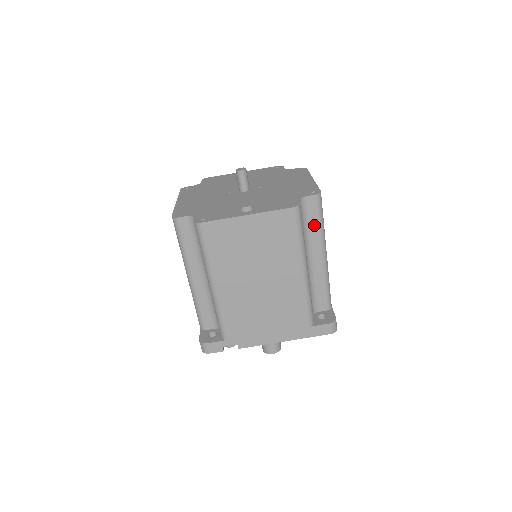
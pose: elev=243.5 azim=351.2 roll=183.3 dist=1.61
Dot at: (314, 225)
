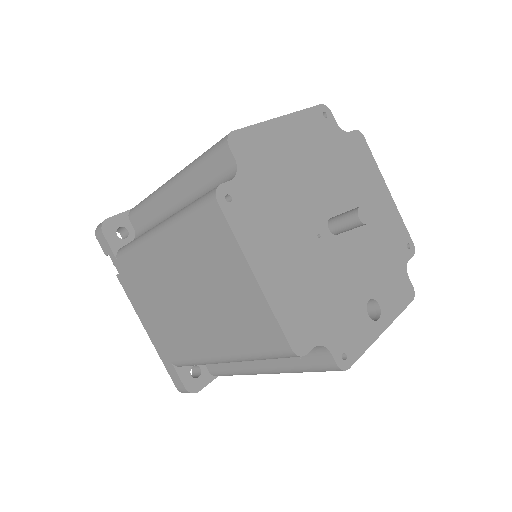
Dot at: occluded
